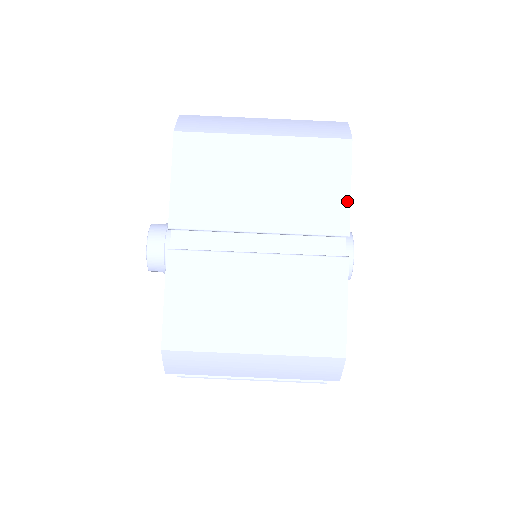
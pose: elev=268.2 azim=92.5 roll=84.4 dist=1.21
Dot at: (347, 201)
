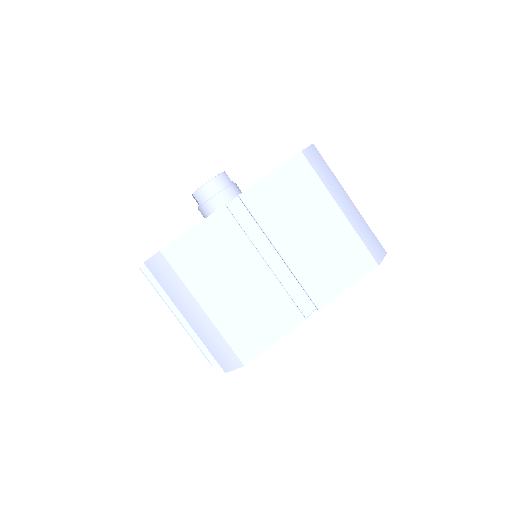
Dot at: (339, 292)
